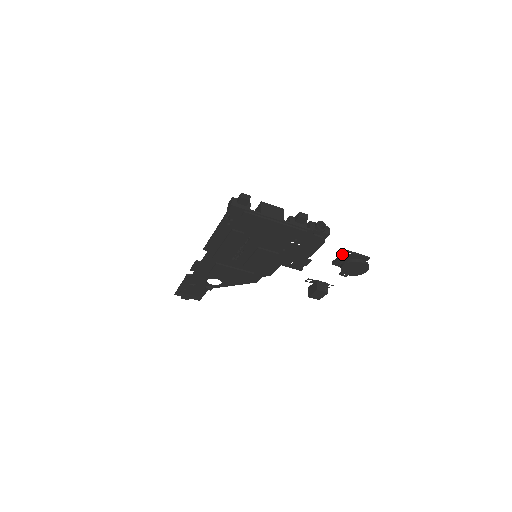
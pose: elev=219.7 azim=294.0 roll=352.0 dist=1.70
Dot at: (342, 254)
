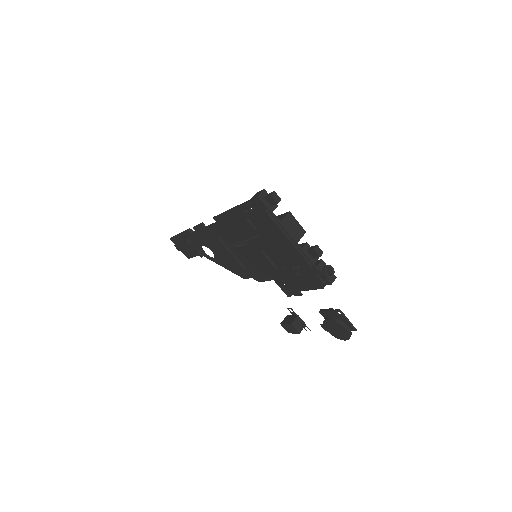
Dot at: (333, 309)
